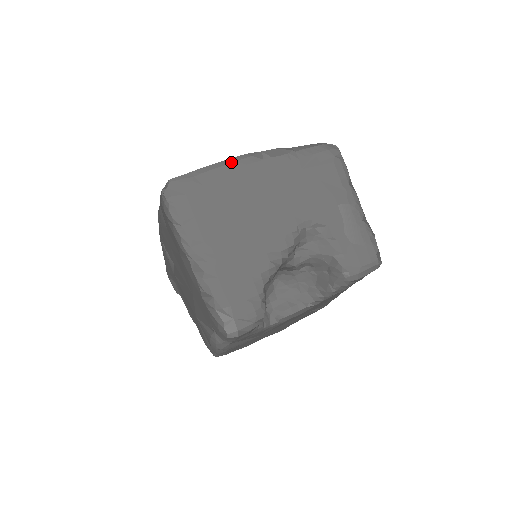
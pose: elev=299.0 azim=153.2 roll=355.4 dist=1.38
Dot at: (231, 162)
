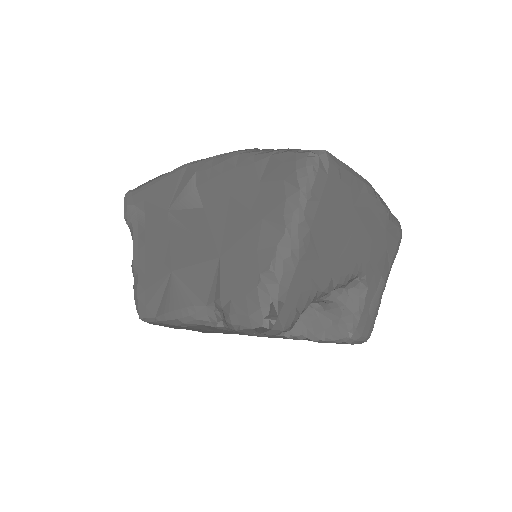
Dot at: (362, 180)
